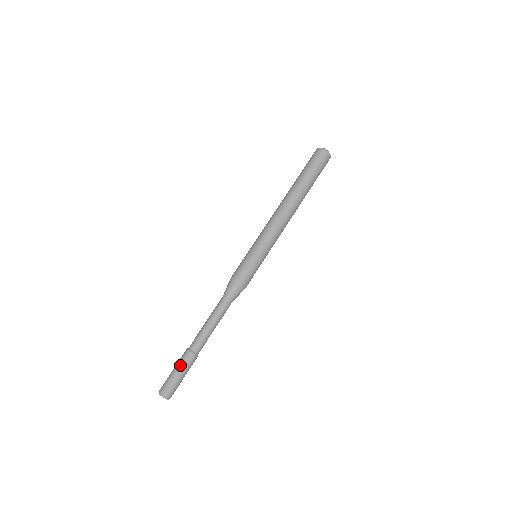
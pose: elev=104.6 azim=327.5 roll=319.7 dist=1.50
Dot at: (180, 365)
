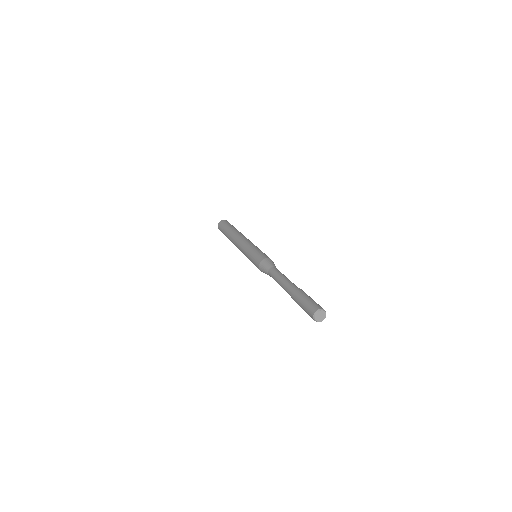
Dot at: (298, 299)
